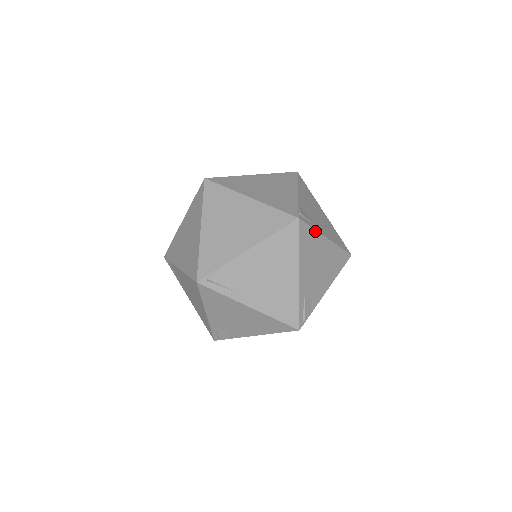
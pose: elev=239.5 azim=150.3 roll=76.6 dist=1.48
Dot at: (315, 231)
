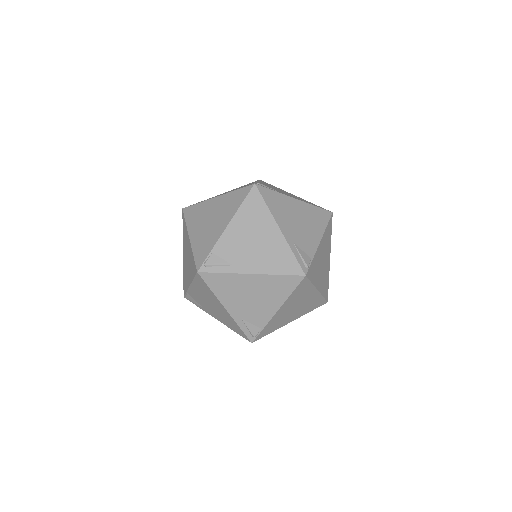
Dot at: (279, 193)
